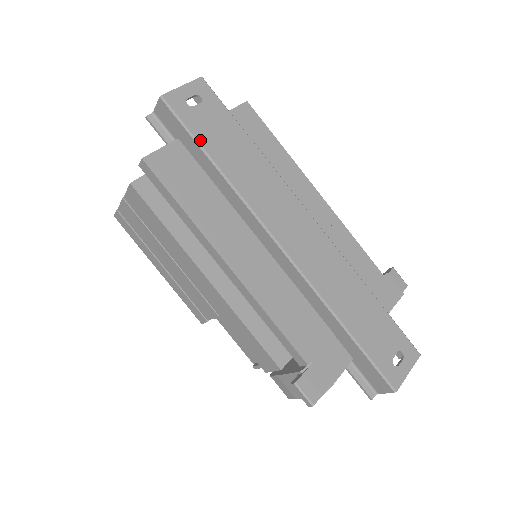
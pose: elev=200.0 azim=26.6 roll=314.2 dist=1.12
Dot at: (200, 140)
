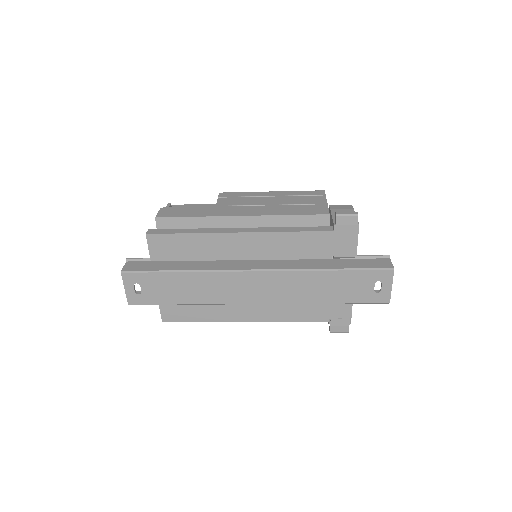
Dot at: (166, 303)
